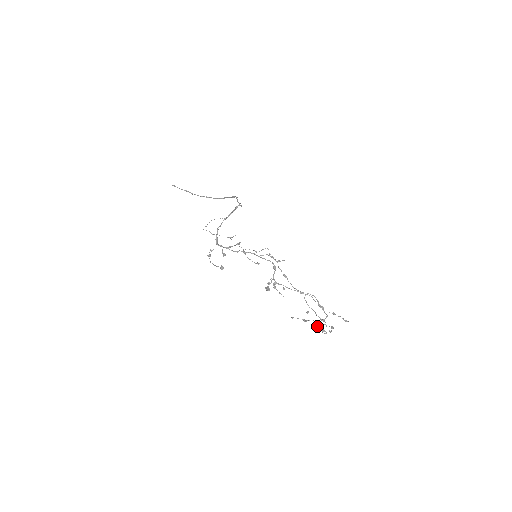
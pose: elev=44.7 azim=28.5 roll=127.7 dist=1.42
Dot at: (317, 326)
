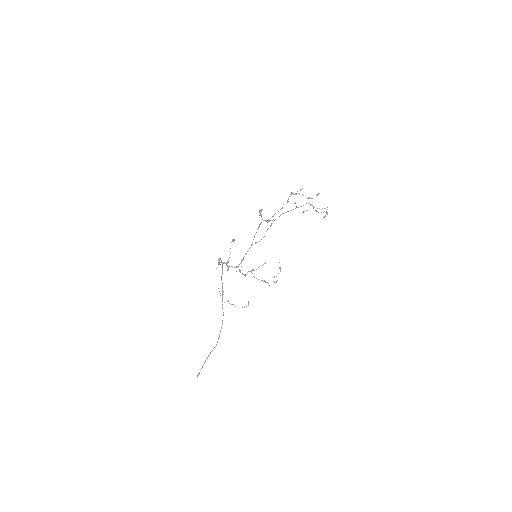
Dot at: occluded
